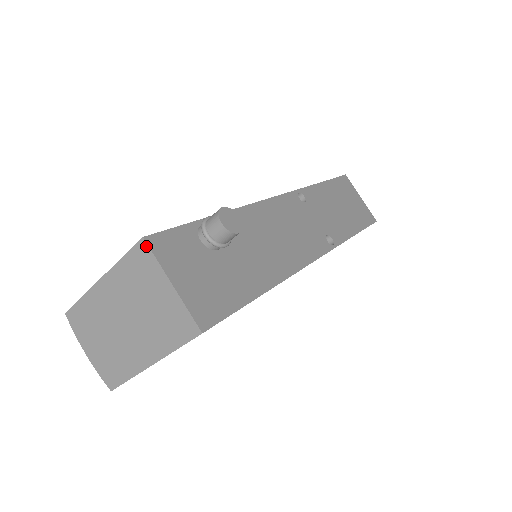
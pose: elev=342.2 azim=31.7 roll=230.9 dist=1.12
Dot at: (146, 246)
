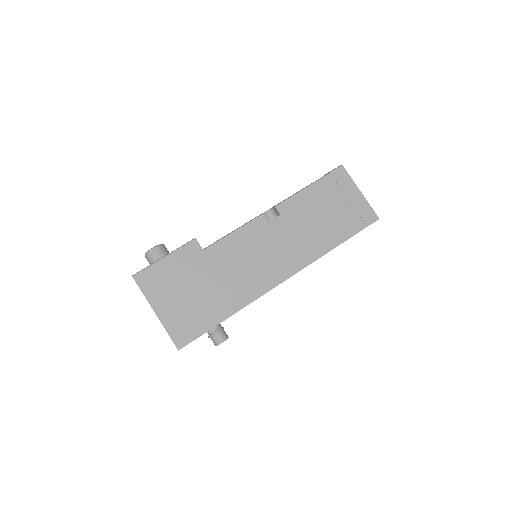
Dot at: (178, 349)
